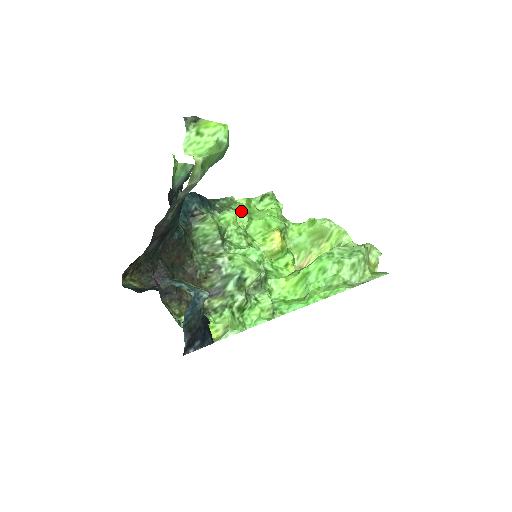
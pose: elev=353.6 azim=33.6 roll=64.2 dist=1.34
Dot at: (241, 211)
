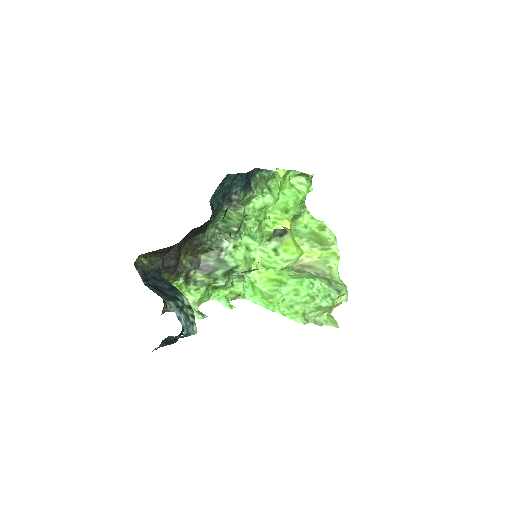
Dot at: (273, 192)
